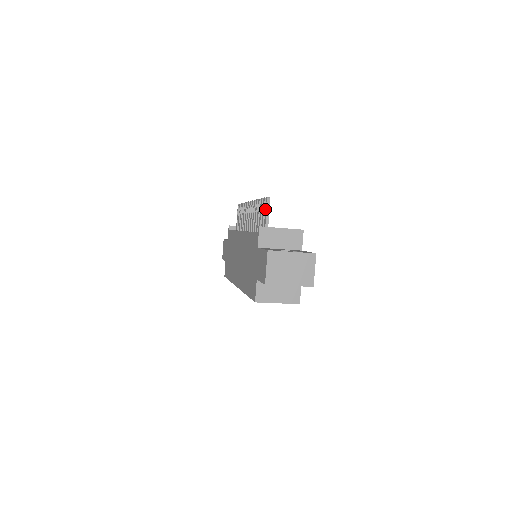
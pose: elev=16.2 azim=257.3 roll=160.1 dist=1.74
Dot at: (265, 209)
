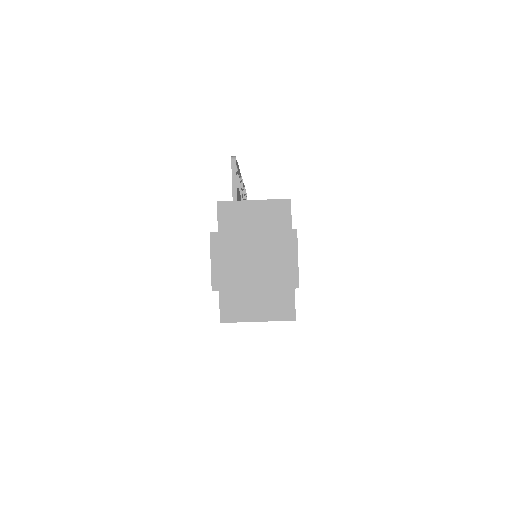
Dot at: (232, 176)
